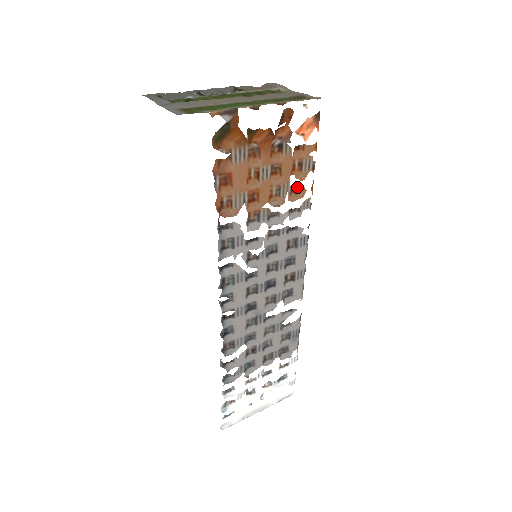
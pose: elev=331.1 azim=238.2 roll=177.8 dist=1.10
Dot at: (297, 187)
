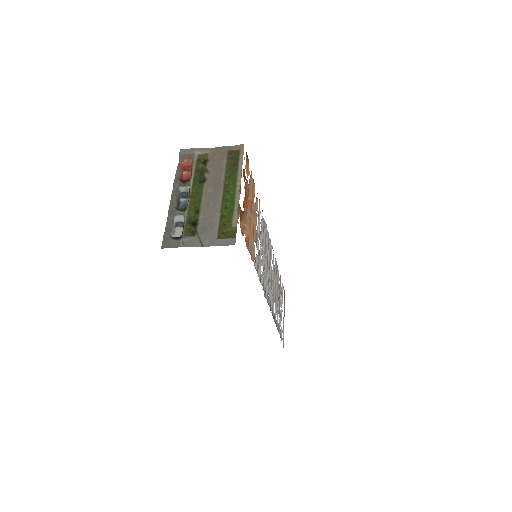
Dot at: (256, 201)
